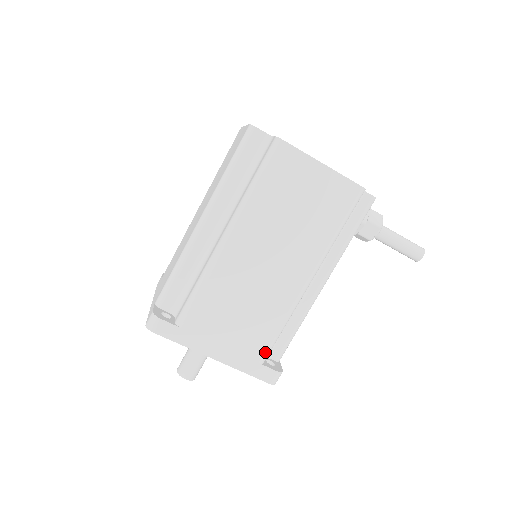
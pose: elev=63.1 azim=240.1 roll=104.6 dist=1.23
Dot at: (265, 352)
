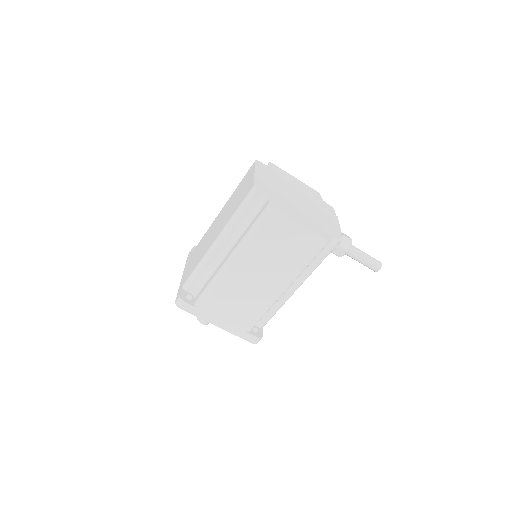
Dot at: (251, 327)
